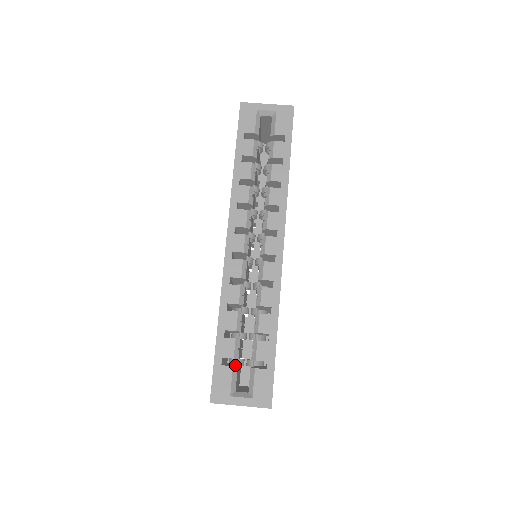
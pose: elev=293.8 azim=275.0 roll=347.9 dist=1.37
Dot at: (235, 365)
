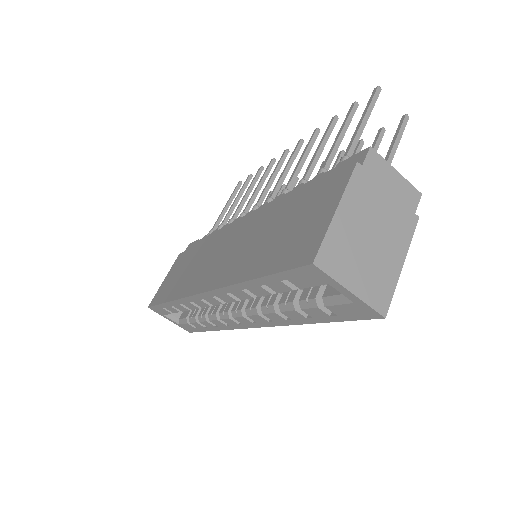
Dot at: occluded
